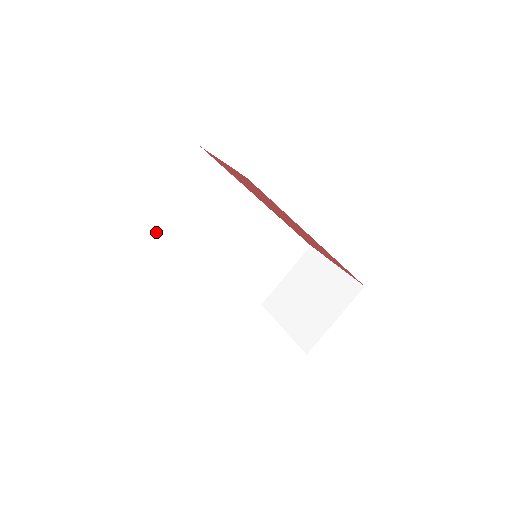
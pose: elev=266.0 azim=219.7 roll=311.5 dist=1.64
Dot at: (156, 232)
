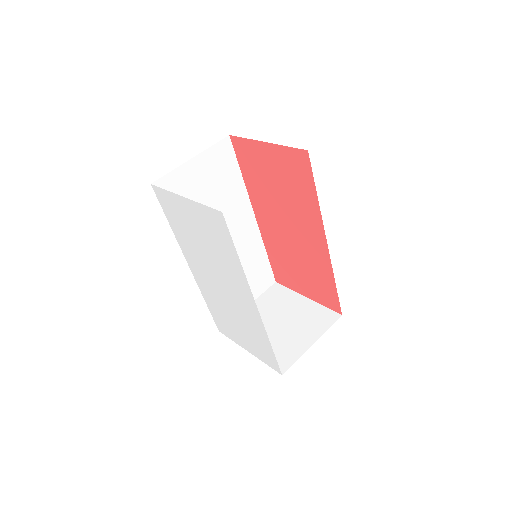
Dot at: occluded
